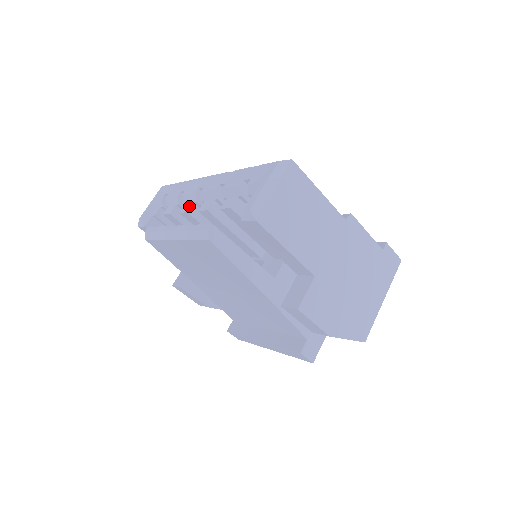
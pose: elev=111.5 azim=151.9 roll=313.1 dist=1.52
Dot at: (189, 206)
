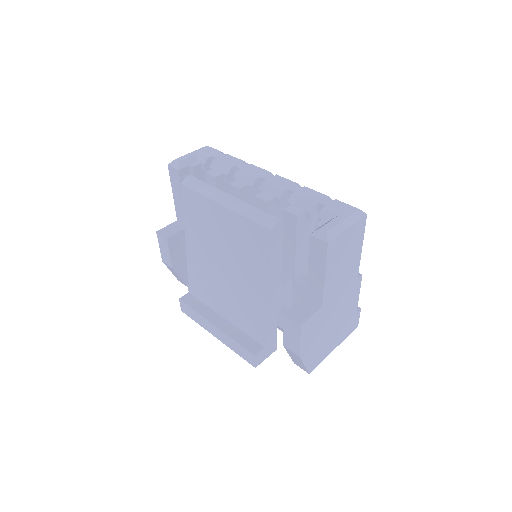
Dot at: (242, 185)
